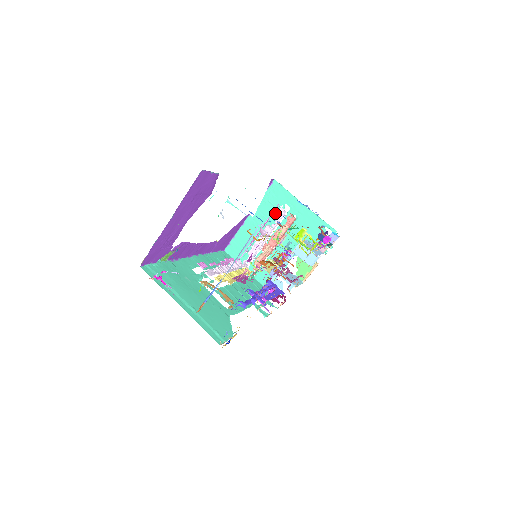
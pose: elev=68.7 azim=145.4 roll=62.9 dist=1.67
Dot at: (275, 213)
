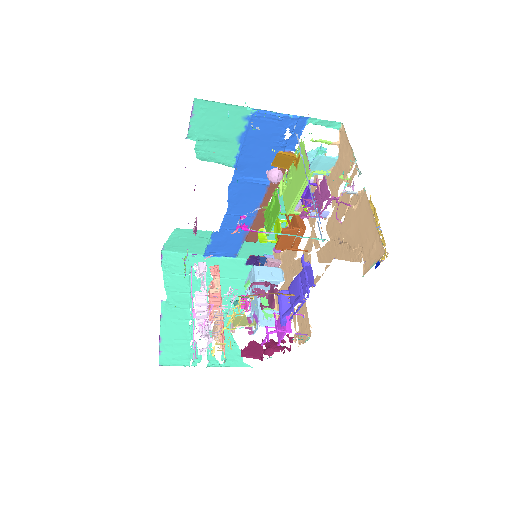
Dot at: (189, 281)
